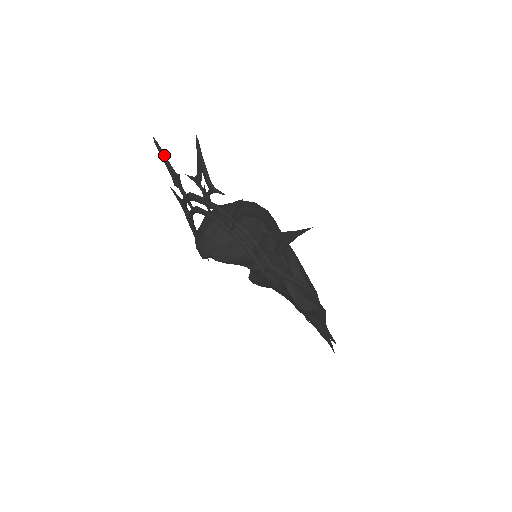
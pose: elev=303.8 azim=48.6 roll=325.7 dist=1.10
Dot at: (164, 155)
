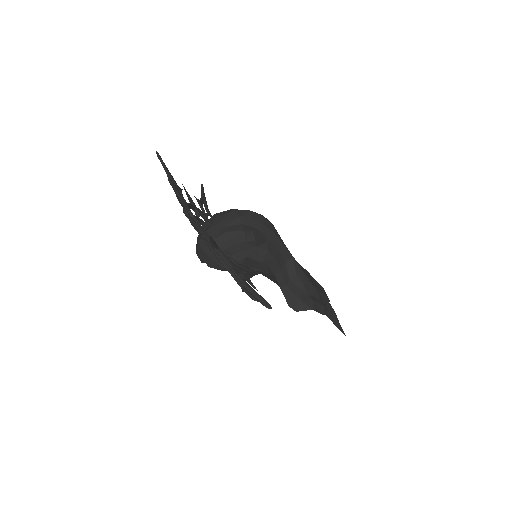
Dot at: (165, 168)
